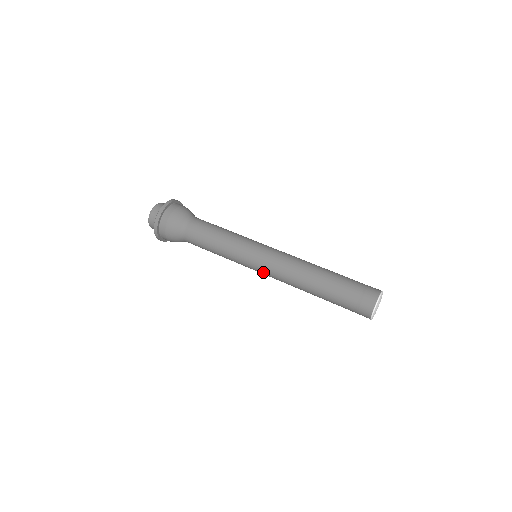
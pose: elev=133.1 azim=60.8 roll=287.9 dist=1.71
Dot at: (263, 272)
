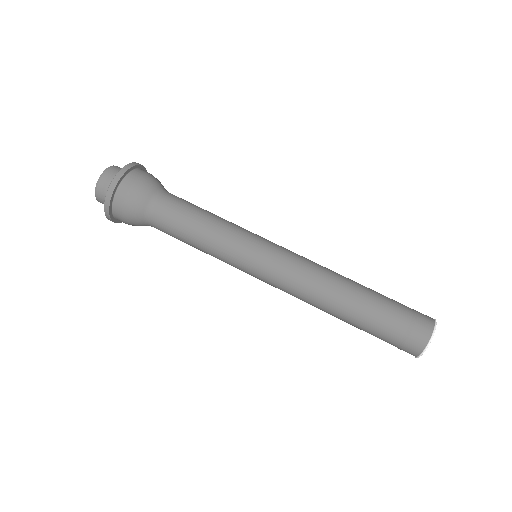
Dot at: (270, 273)
